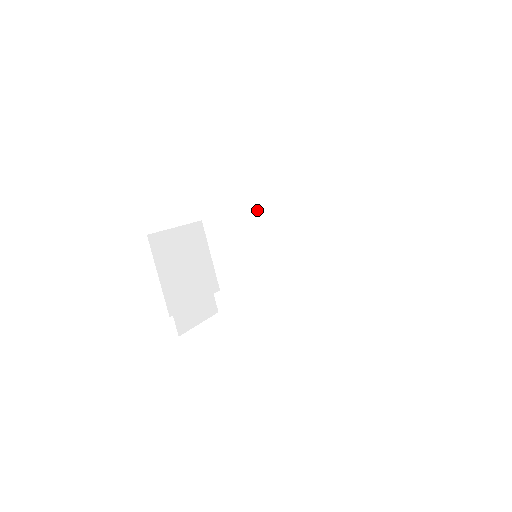
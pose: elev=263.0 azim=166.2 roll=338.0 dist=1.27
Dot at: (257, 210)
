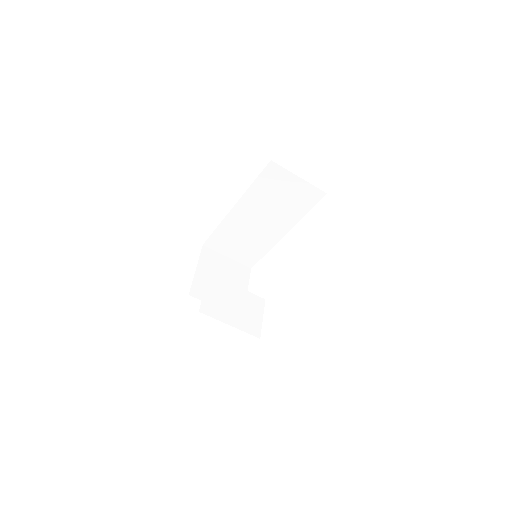
Dot at: (228, 216)
